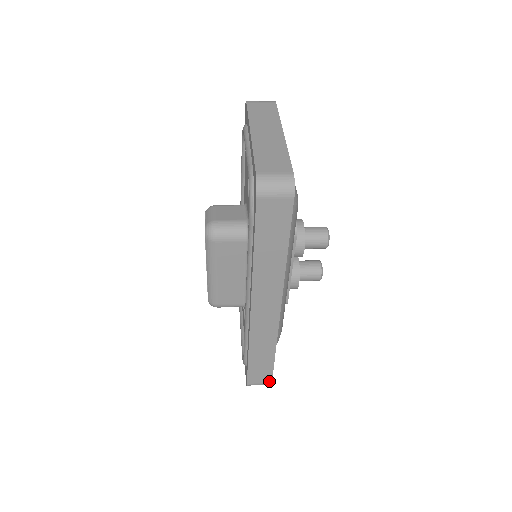
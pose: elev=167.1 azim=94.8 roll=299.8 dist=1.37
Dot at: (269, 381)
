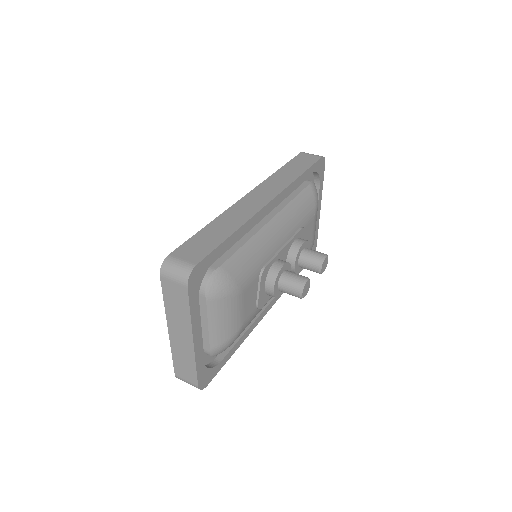
Dot at: occluded
